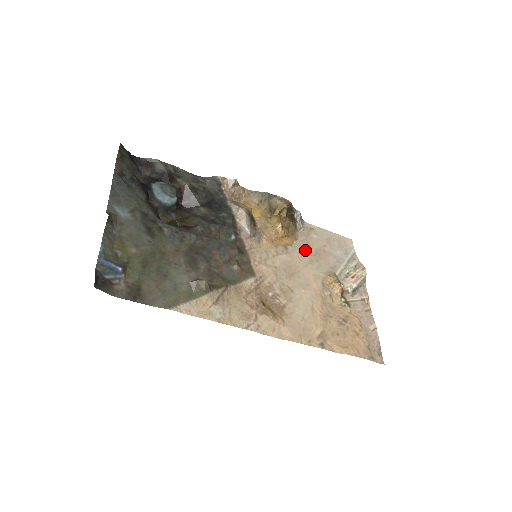
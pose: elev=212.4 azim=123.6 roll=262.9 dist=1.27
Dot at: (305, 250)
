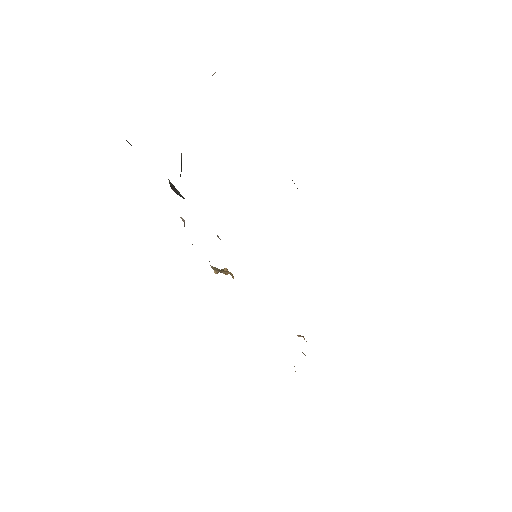
Dot at: occluded
